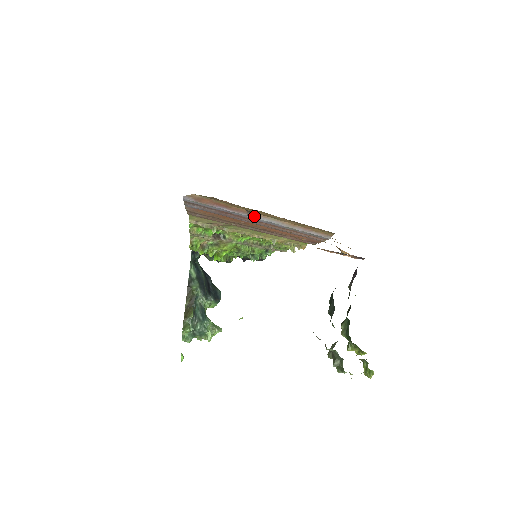
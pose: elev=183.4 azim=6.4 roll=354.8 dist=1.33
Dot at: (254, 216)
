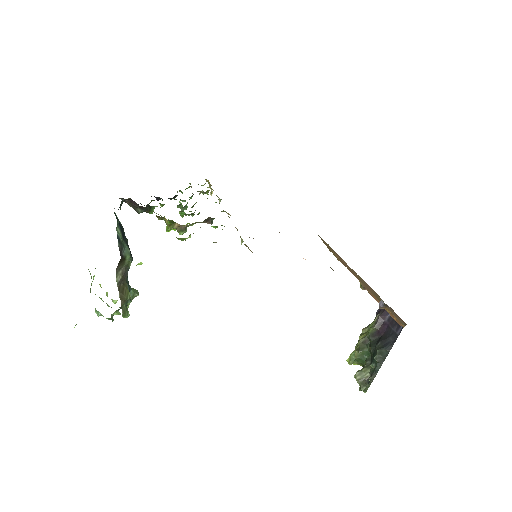
Dot at: occluded
